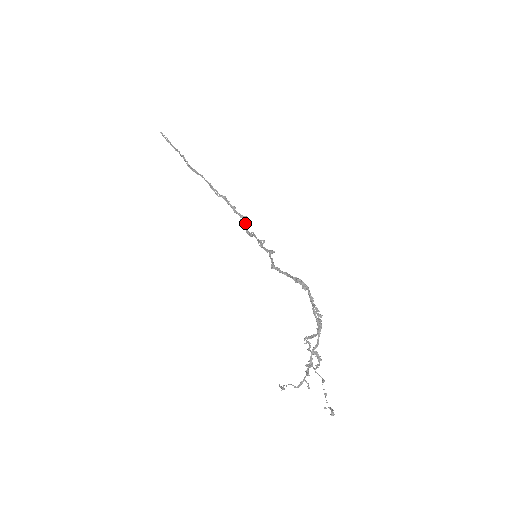
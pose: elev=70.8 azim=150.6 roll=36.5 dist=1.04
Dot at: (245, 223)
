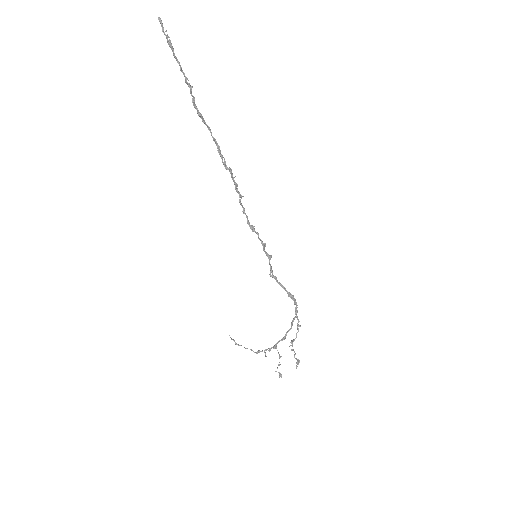
Dot at: (241, 203)
